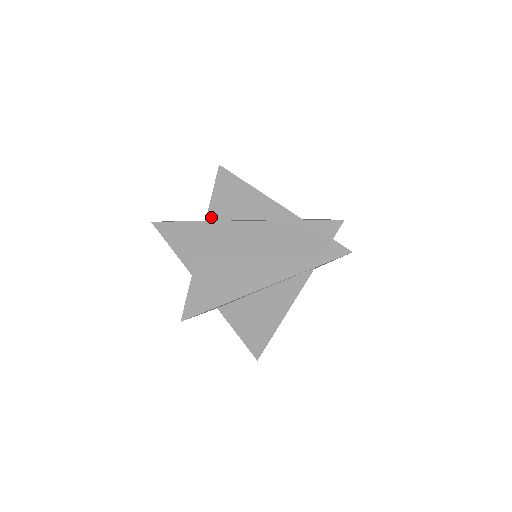
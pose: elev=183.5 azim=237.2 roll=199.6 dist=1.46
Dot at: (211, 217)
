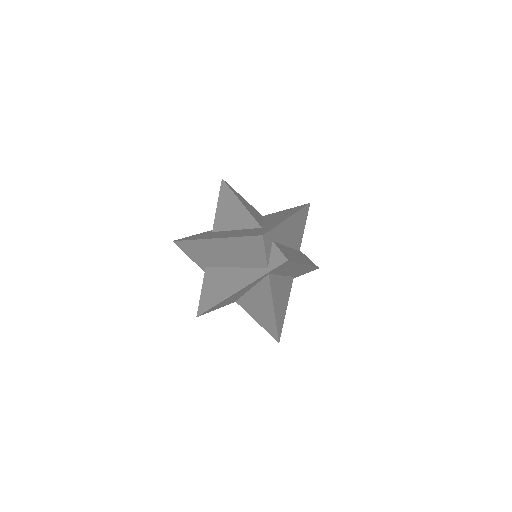
Dot at: (215, 229)
